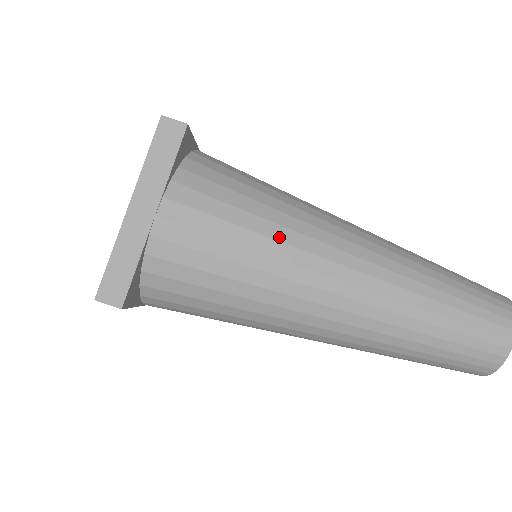
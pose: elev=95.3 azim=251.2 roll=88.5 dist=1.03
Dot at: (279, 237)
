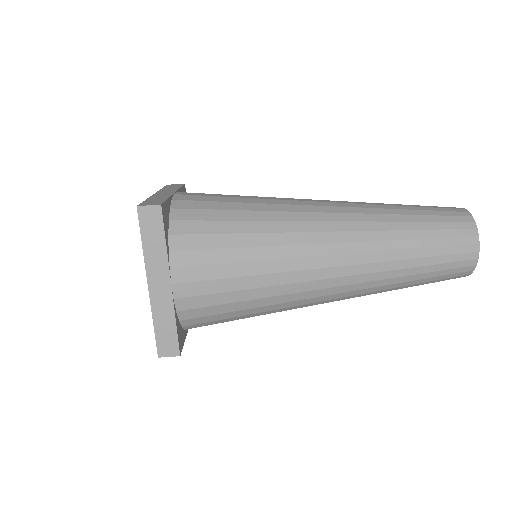
Dot at: (271, 257)
